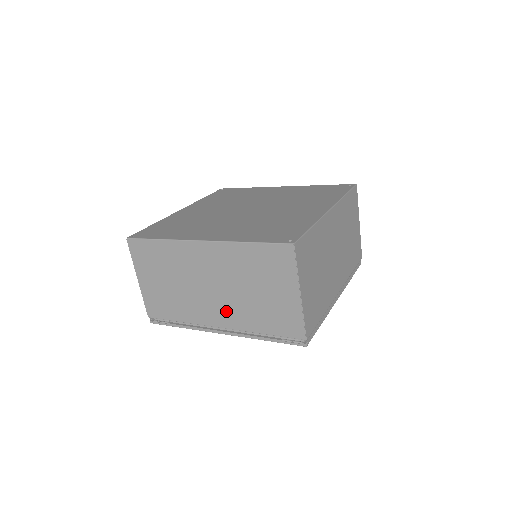
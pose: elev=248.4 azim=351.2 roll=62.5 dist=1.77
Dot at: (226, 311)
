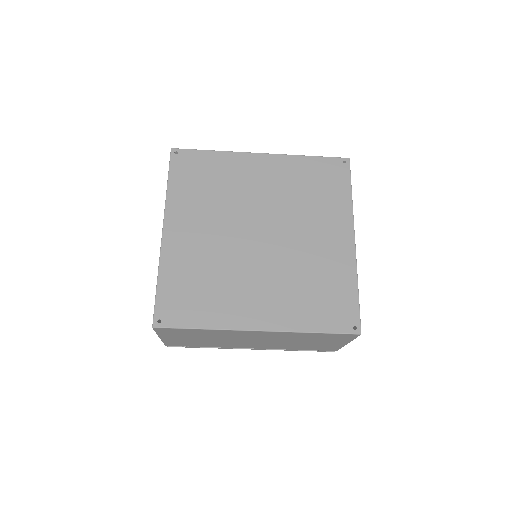
Dot at: (265, 346)
